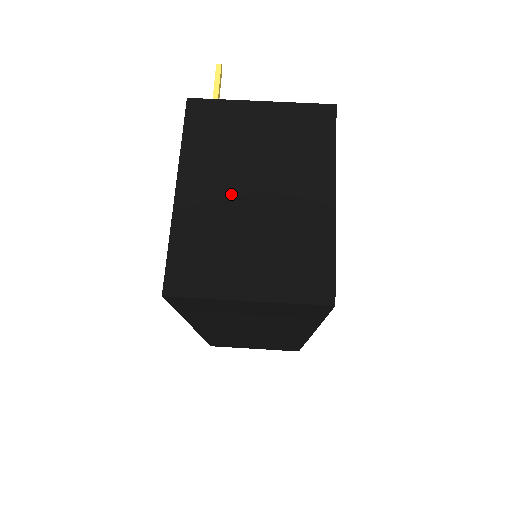
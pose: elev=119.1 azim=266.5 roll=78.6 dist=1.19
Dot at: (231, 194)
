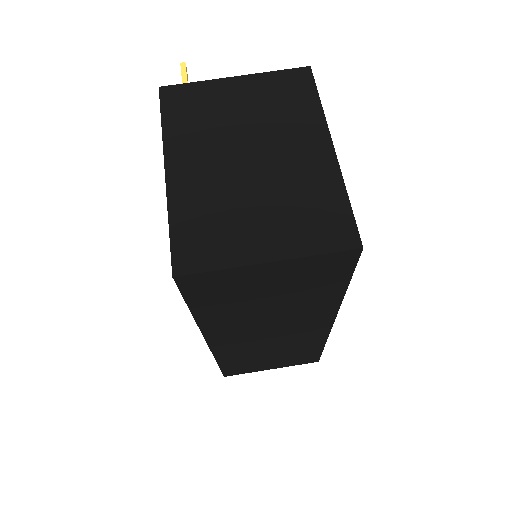
Dot at: (225, 164)
